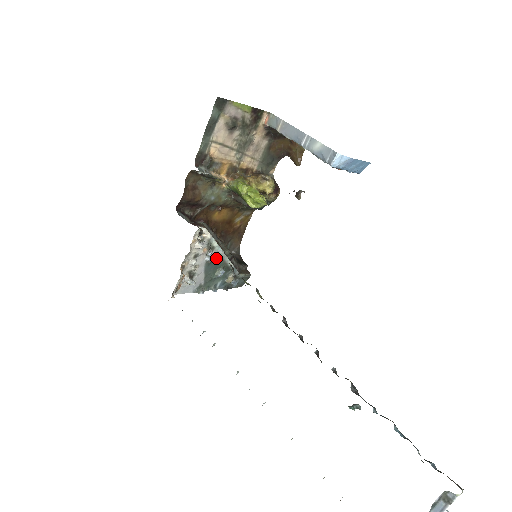
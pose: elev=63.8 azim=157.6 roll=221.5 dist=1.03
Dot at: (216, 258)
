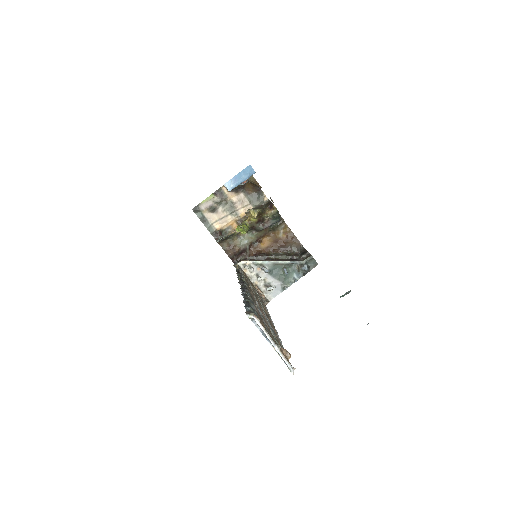
Dot at: occluded
